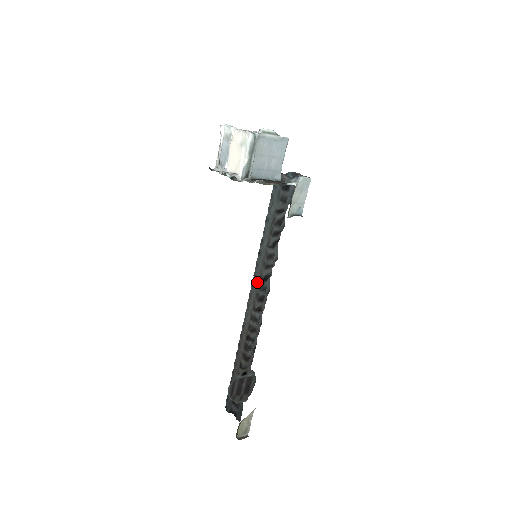
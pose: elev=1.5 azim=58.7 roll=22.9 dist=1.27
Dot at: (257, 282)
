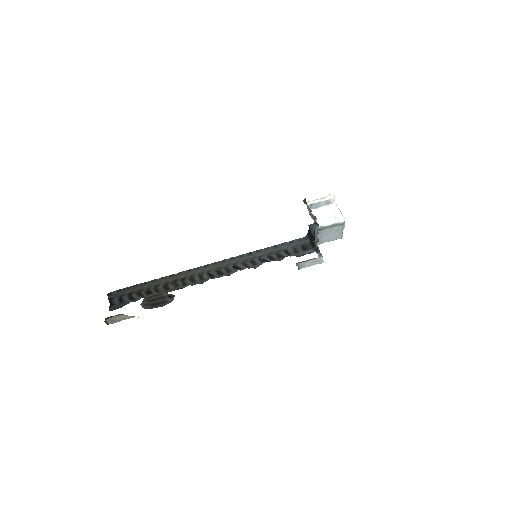
Dot at: (230, 263)
